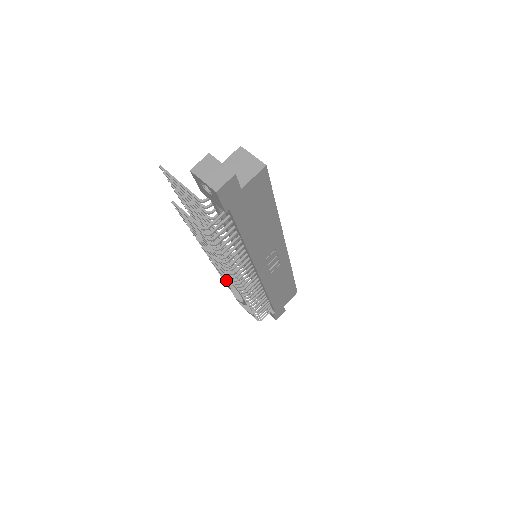
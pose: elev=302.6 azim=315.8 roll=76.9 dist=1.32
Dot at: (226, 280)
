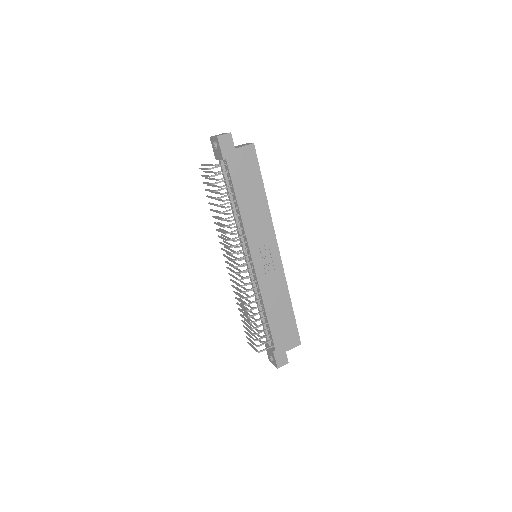
Dot at: (232, 280)
